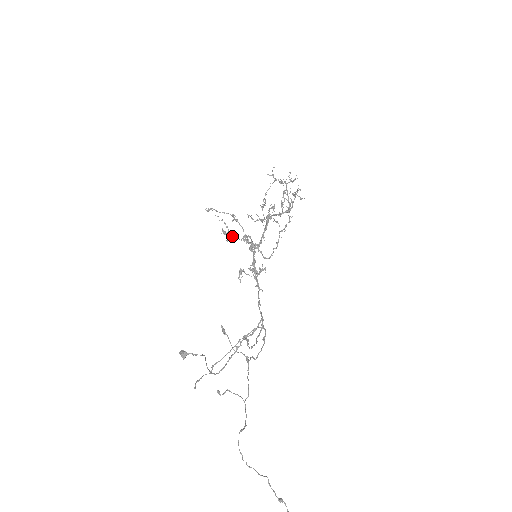
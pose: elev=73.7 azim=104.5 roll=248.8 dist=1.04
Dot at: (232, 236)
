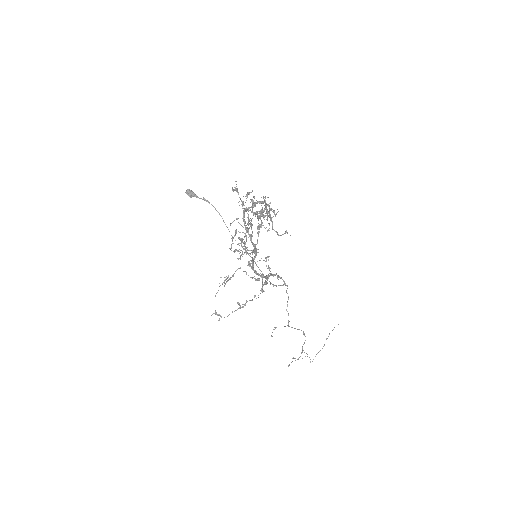
Dot at: occluded
